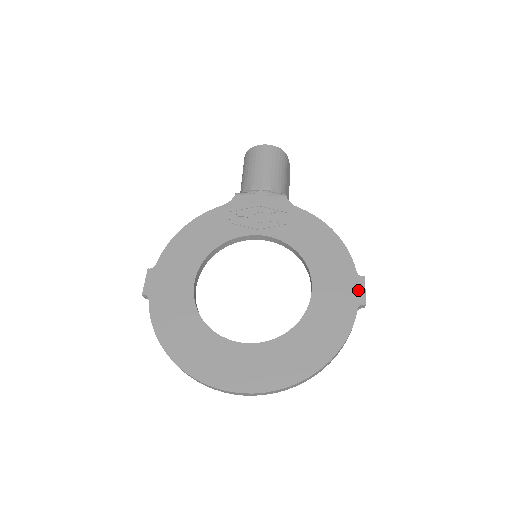
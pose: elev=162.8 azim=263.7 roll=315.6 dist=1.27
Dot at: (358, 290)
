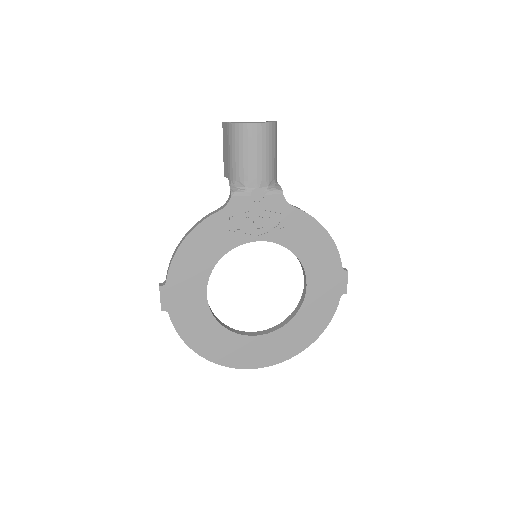
Dot at: (342, 283)
